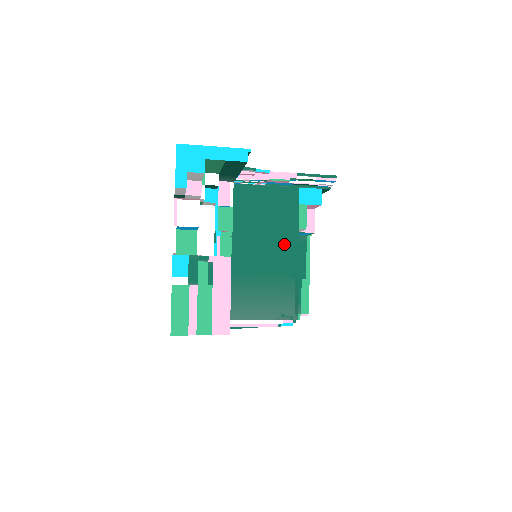
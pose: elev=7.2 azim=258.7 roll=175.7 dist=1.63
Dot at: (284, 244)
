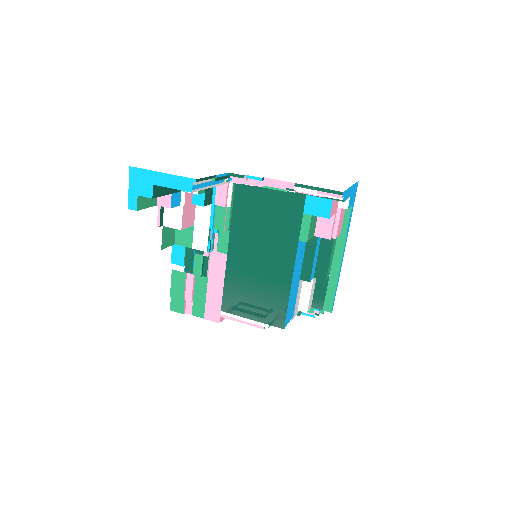
Dot at: (280, 253)
